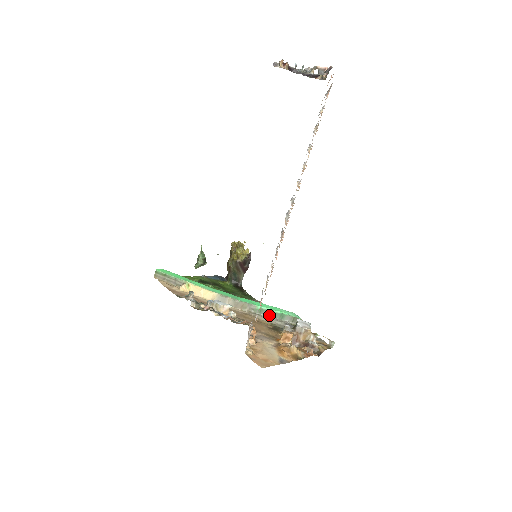
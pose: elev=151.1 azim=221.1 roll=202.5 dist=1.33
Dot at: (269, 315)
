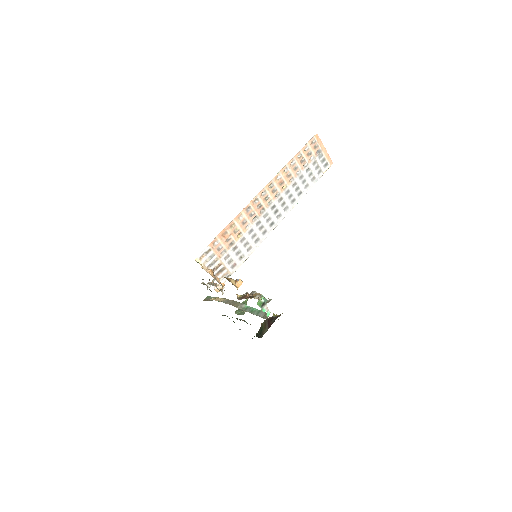
Dot at: (250, 312)
